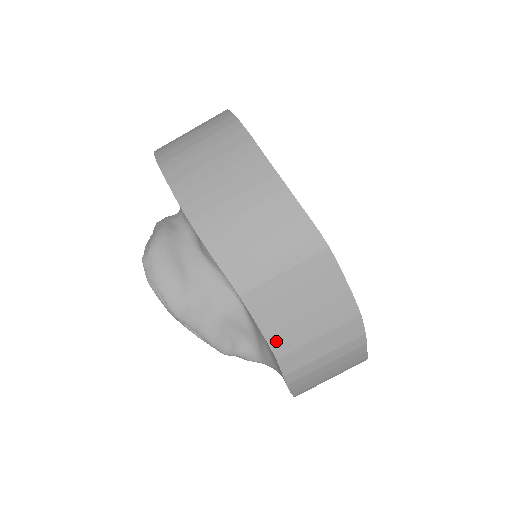
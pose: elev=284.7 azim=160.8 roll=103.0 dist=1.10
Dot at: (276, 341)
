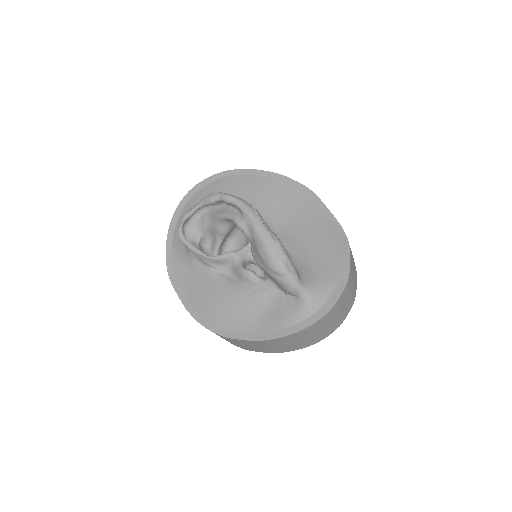
Dot at: occluded
